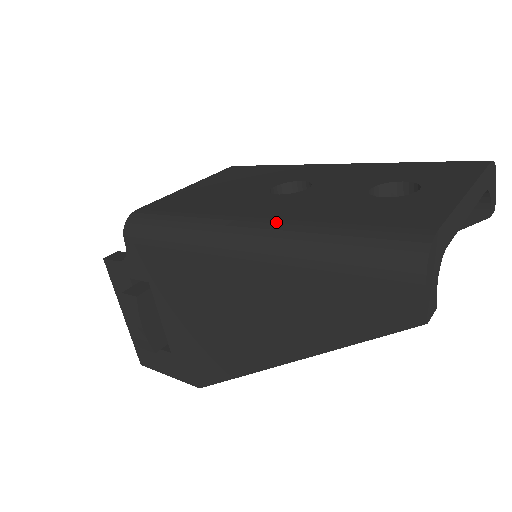
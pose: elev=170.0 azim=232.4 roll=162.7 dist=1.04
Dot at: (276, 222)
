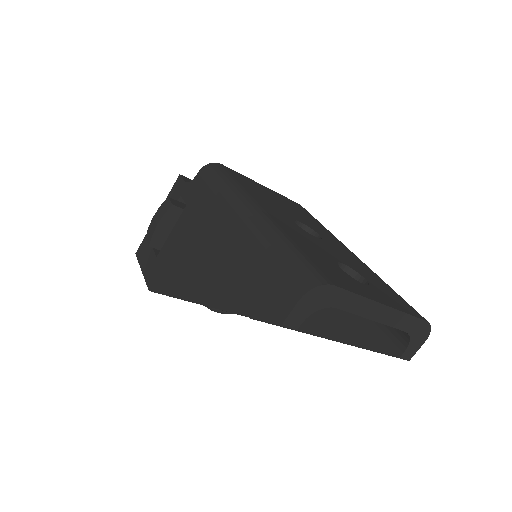
Dot at: (273, 222)
